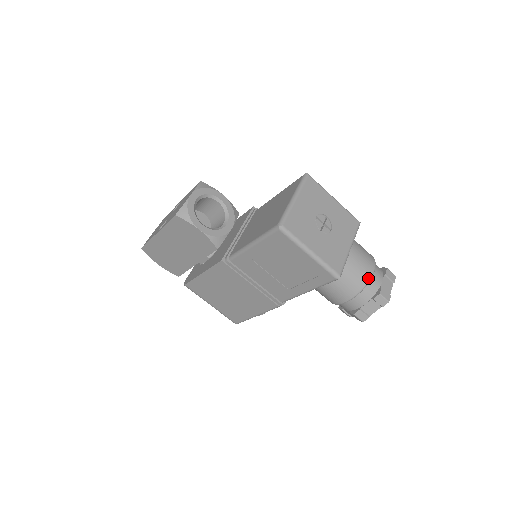
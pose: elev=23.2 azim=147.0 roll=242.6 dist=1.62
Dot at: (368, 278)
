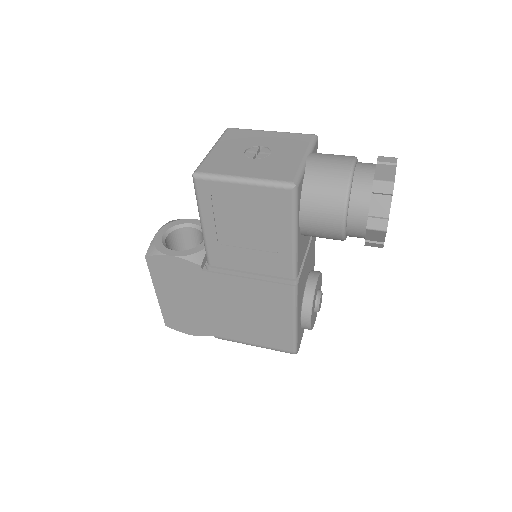
Dot at: (347, 173)
